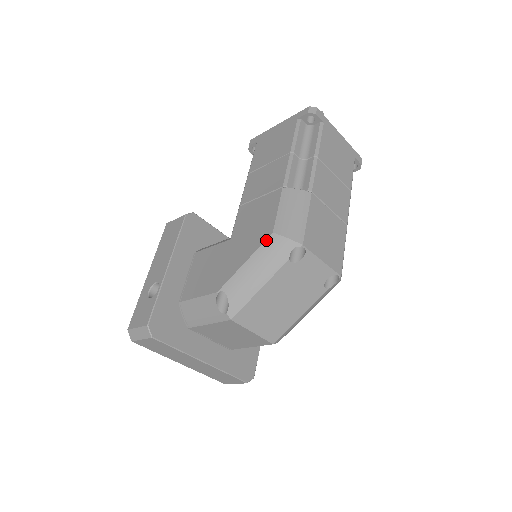
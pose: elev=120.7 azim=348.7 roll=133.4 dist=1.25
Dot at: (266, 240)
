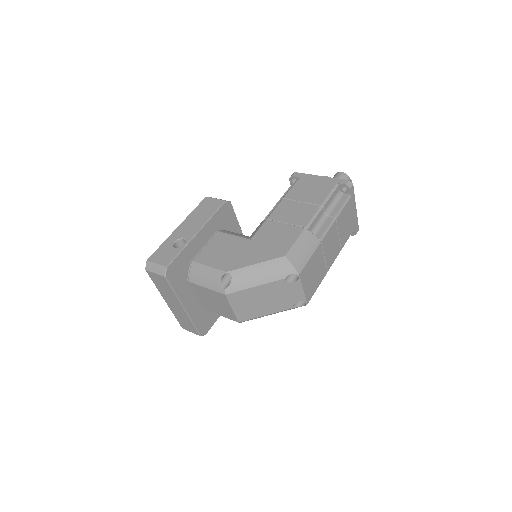
Dot at: (278, 258)
